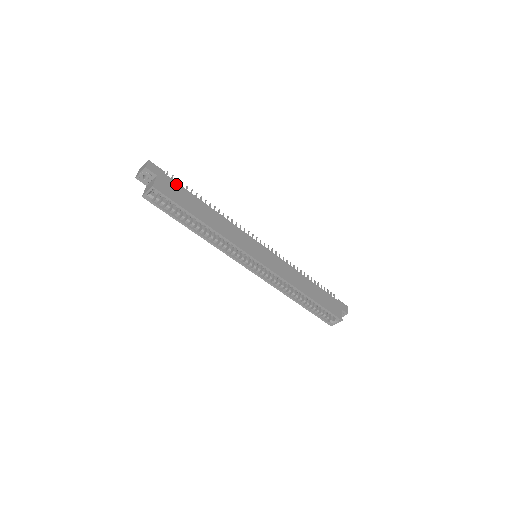
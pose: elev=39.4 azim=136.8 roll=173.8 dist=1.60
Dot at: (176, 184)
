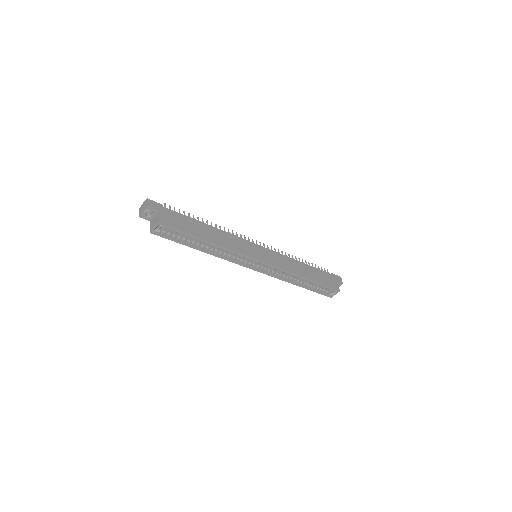
Dot at: (175, 213)
